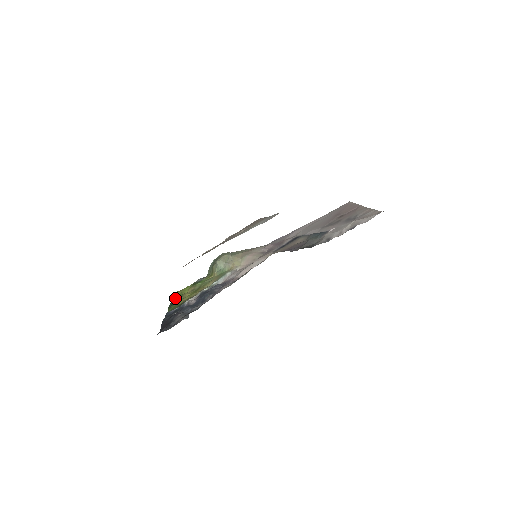
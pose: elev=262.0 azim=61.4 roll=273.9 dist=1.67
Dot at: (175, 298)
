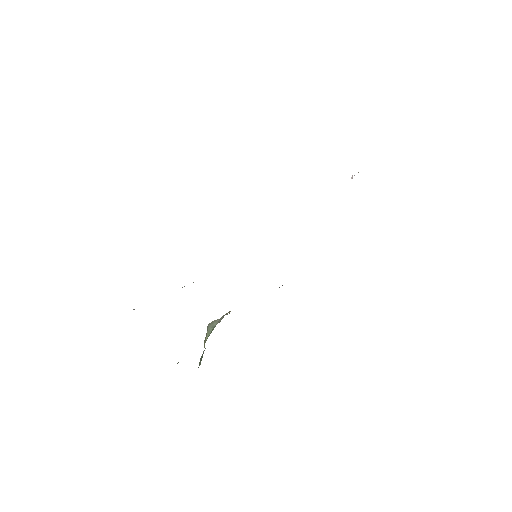
Dot at: occluded
